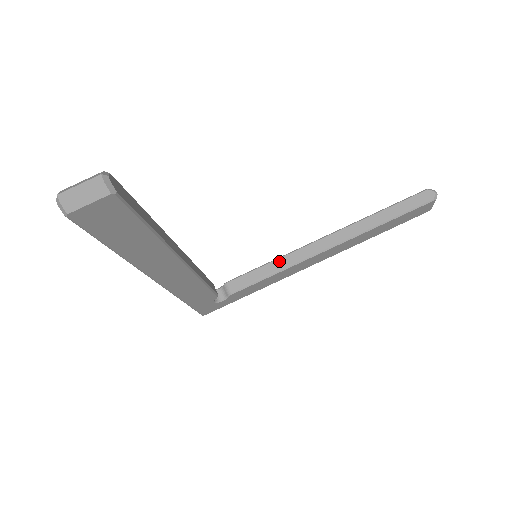
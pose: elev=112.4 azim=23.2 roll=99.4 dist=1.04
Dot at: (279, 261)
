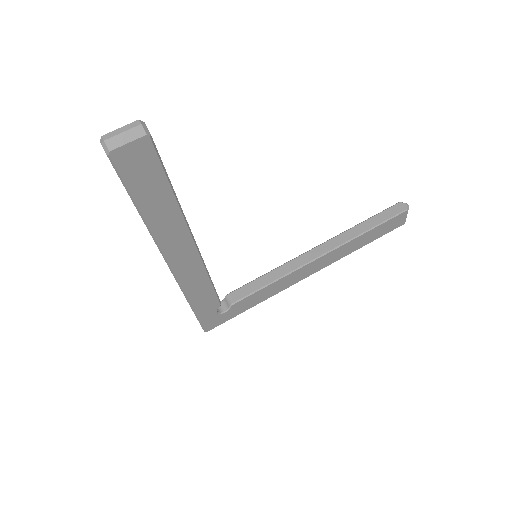
Dot at: (275, 271)
